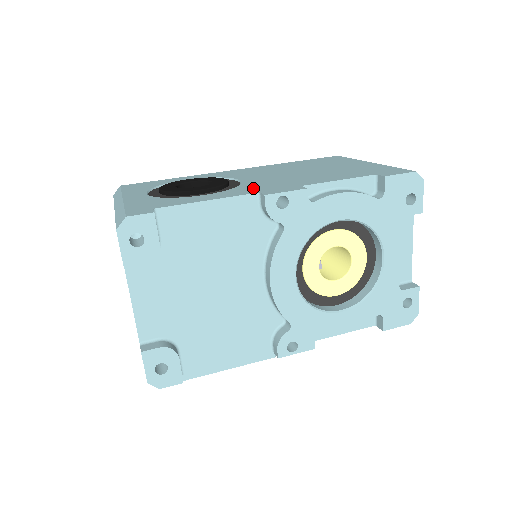
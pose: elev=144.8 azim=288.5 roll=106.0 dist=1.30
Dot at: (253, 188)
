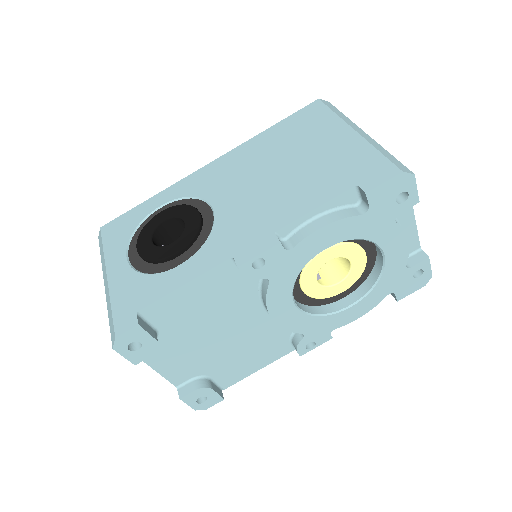
Dot at: (226, 241)
